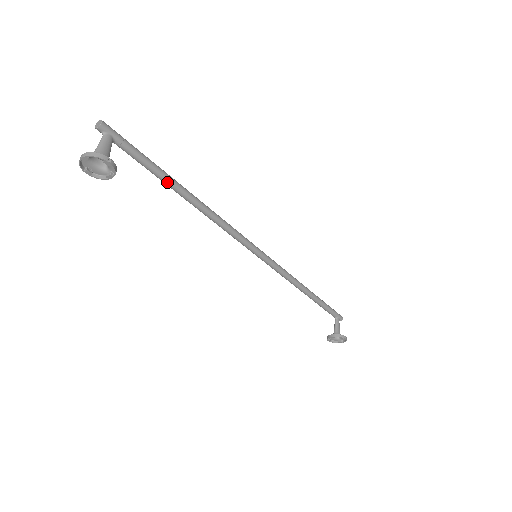
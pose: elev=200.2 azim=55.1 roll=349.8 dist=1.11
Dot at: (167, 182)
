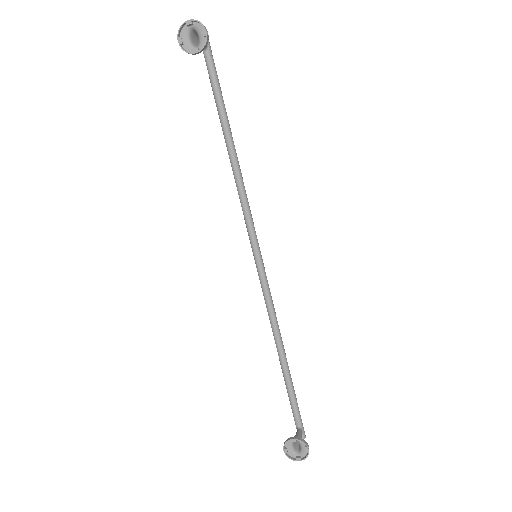
Dot at: (223, 114)
